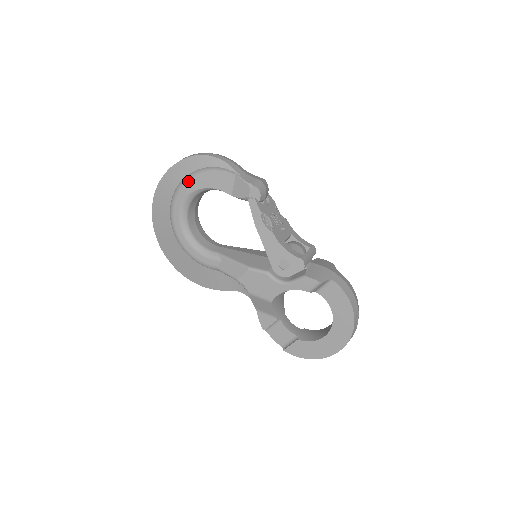
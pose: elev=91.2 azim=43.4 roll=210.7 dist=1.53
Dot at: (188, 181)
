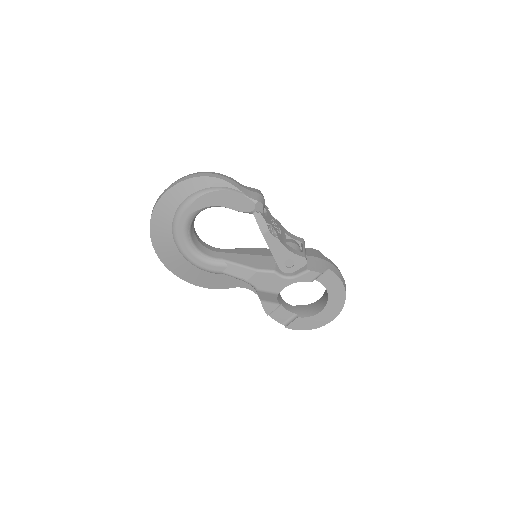
Dot at: (192, 202)
